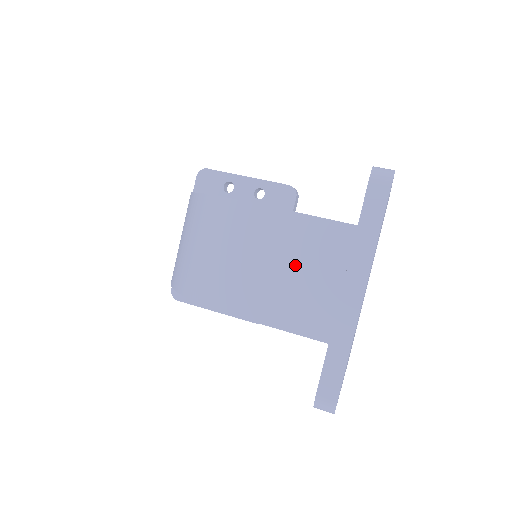
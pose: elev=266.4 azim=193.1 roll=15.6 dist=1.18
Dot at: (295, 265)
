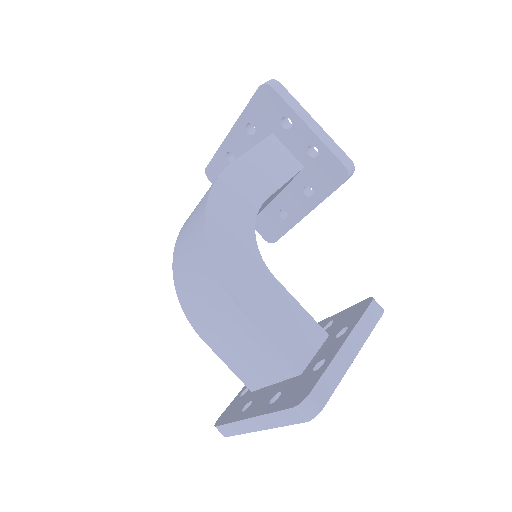
Dot at: (246, 350)
